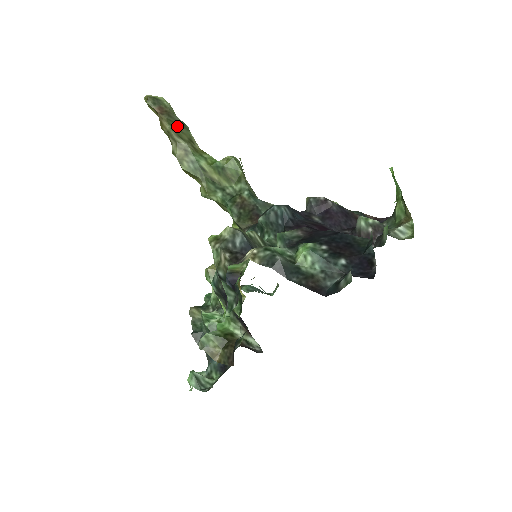
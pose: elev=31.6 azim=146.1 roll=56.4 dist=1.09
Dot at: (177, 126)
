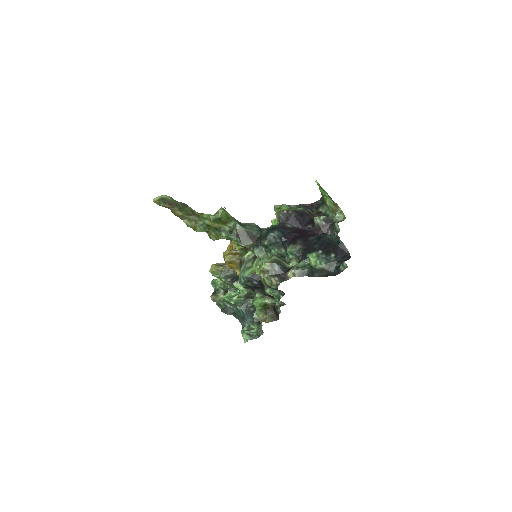
Dot at: (183, 209)
